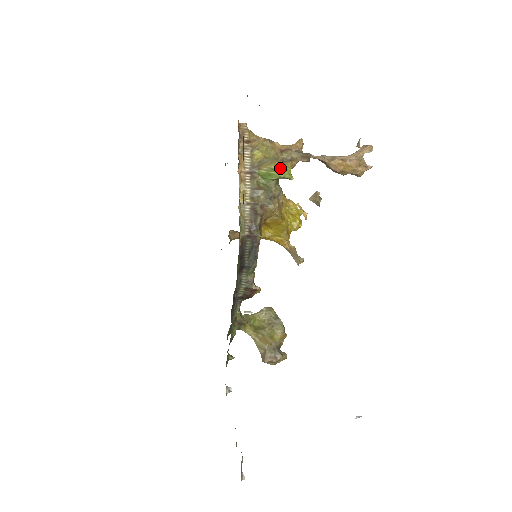
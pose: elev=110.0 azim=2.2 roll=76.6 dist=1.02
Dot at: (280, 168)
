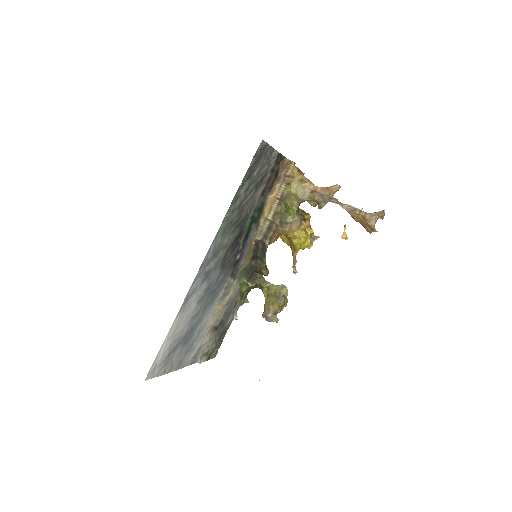
Dot at: (290, 207)
